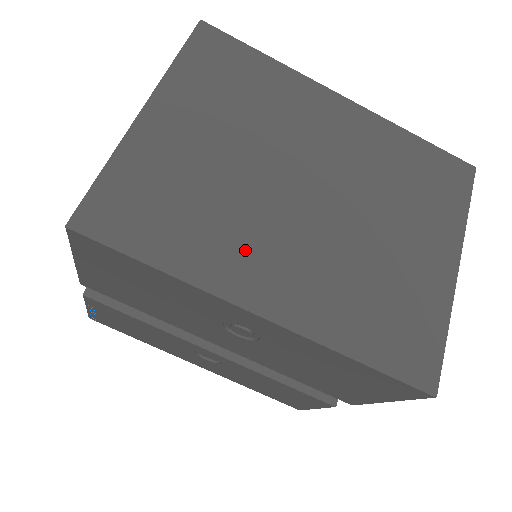
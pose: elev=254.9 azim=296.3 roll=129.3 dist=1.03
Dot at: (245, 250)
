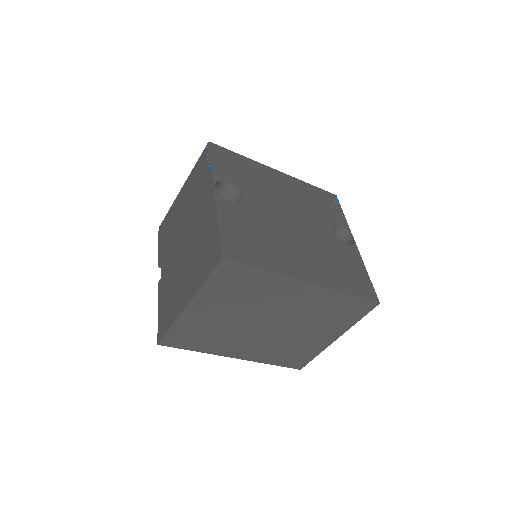
Dot at: (232, 344)
